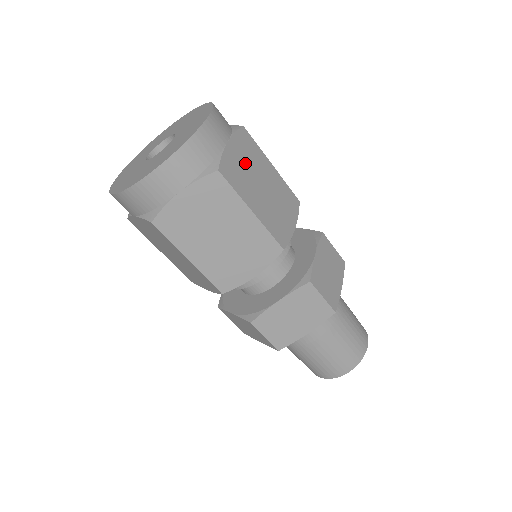
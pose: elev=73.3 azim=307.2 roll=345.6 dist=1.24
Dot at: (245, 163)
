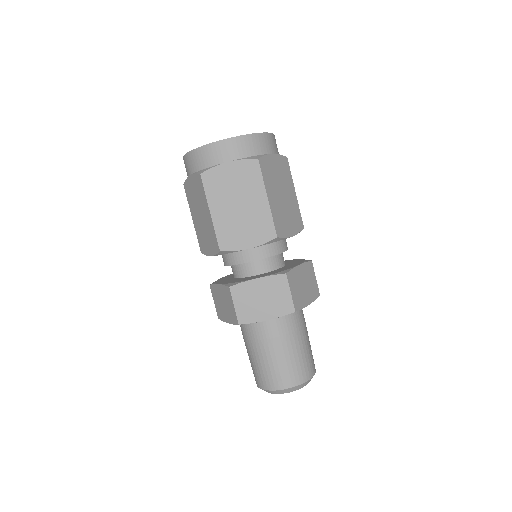
Dot at: (277, 173)
